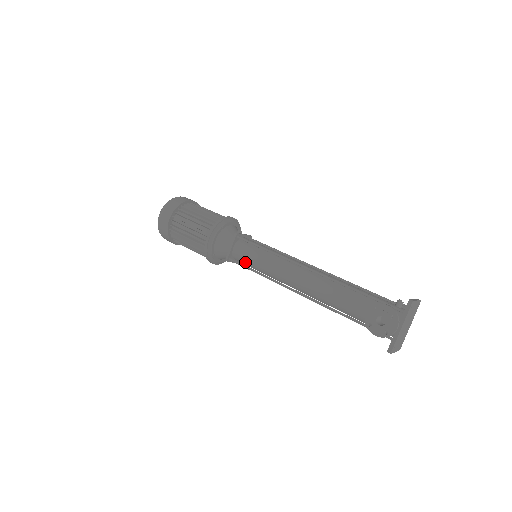
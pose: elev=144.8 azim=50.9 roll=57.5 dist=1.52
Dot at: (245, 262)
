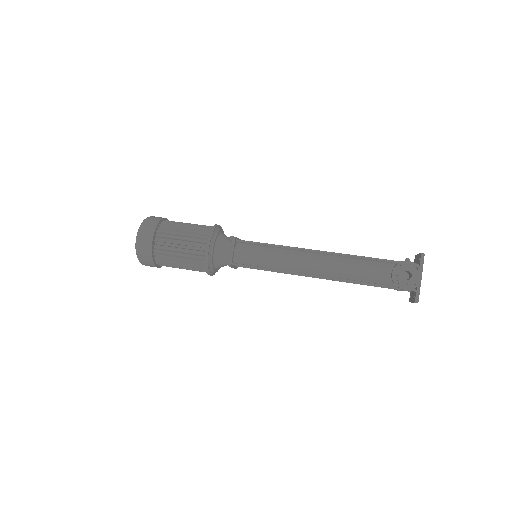
Dot at: (250, 263)
